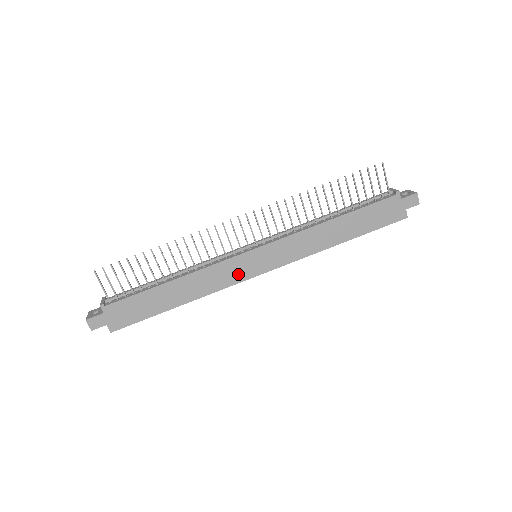
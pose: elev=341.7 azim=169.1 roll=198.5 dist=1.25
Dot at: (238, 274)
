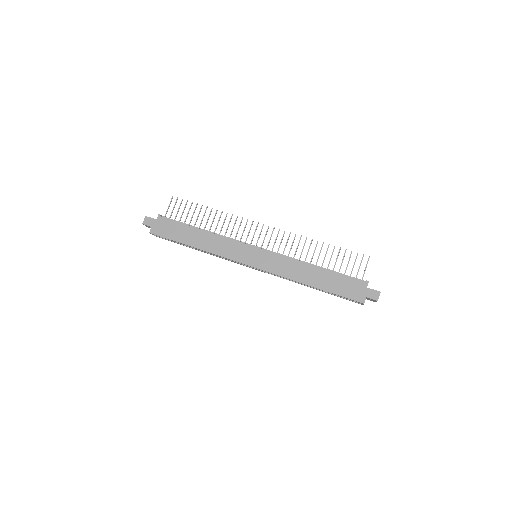
Dot at: (238, 255)
